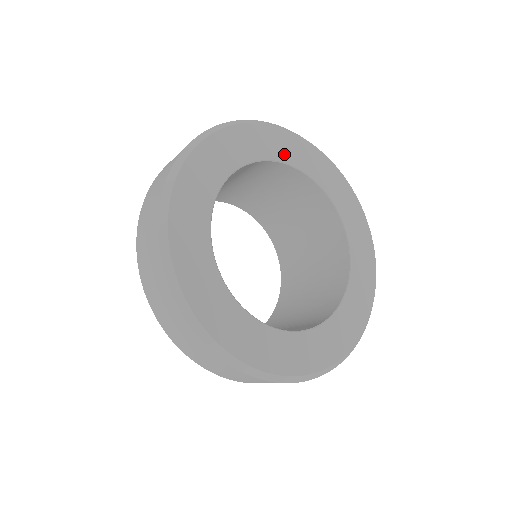
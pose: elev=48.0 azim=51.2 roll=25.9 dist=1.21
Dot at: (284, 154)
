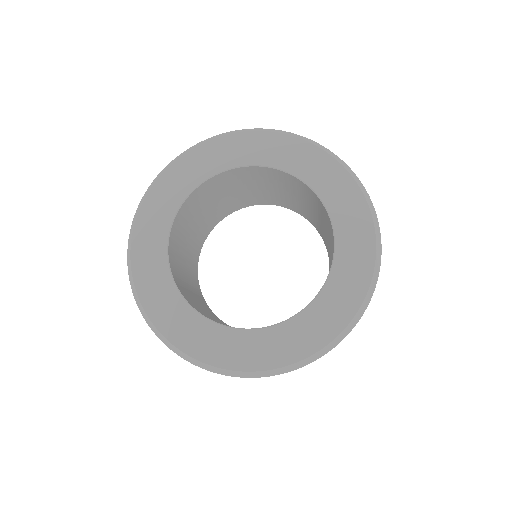
Dot at: (213, 166)
